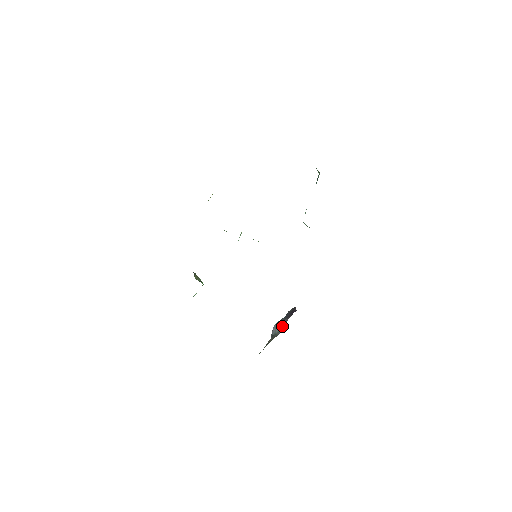
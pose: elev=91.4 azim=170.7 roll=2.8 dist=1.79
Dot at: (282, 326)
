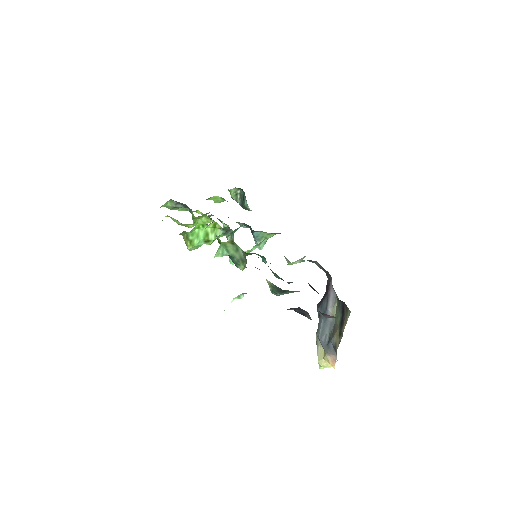
Dot at: (332, 301)
